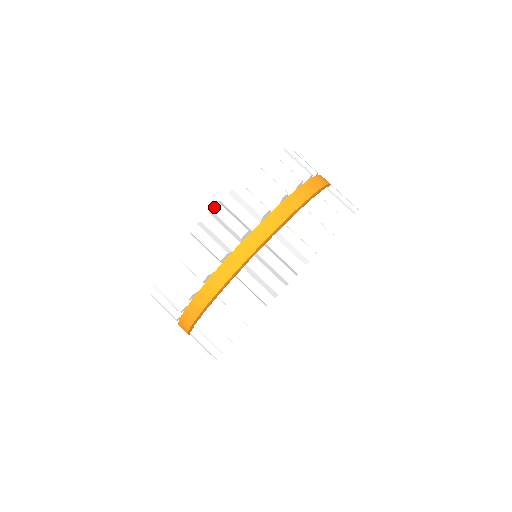
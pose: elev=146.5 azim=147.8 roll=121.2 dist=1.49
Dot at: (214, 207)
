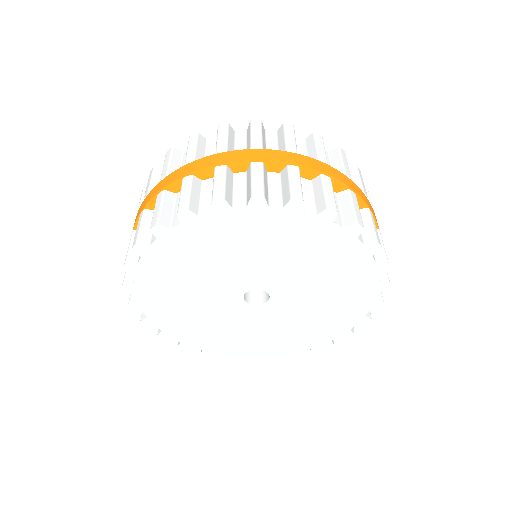
Dot at: (168, 152)
